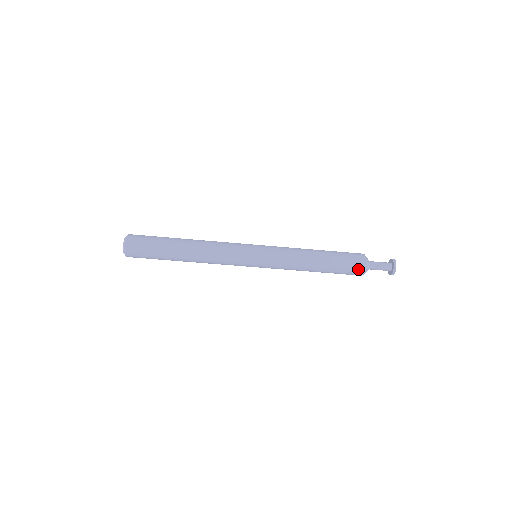
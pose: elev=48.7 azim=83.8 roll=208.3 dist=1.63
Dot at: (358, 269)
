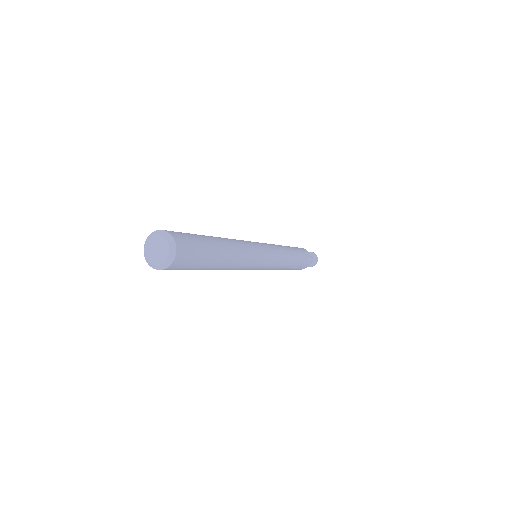
Dot at: (308, 262)
